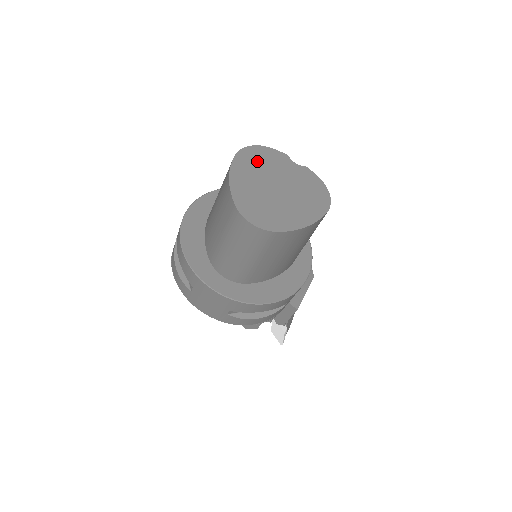
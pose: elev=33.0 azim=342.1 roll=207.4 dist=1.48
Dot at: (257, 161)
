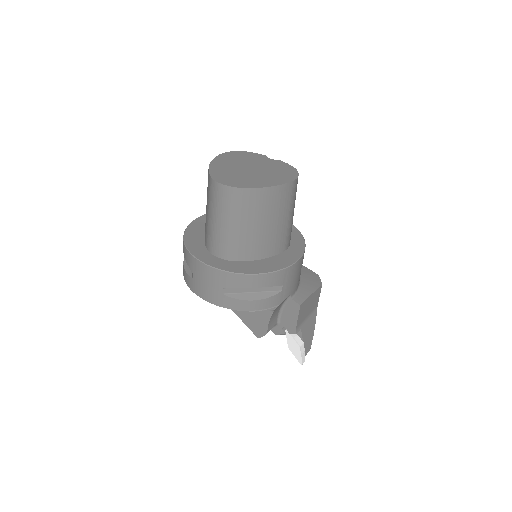
Dot at: (237, 157)
